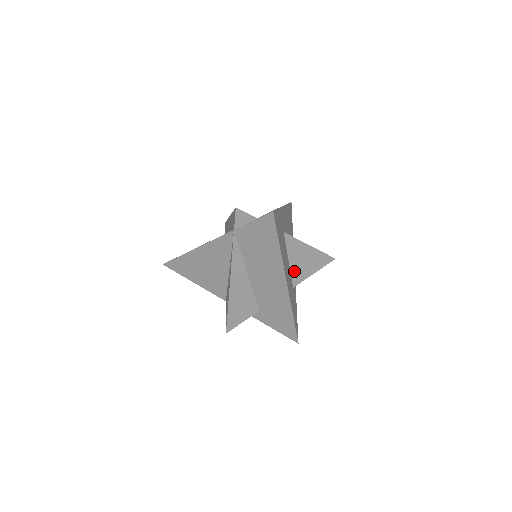
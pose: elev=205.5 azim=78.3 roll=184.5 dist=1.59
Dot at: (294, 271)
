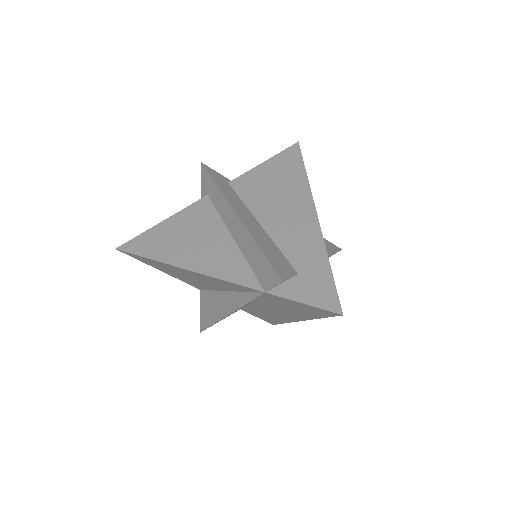
Dot at: occluded
